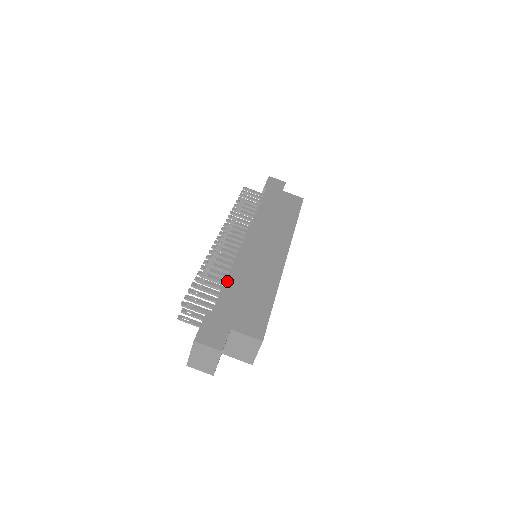
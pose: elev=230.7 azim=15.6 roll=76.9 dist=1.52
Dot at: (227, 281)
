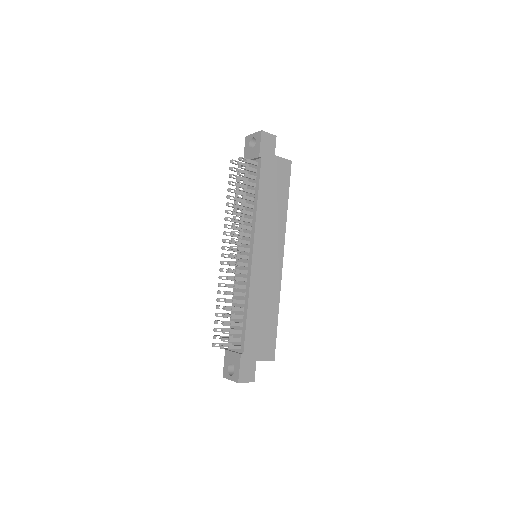
Dot at: (248, 315)
